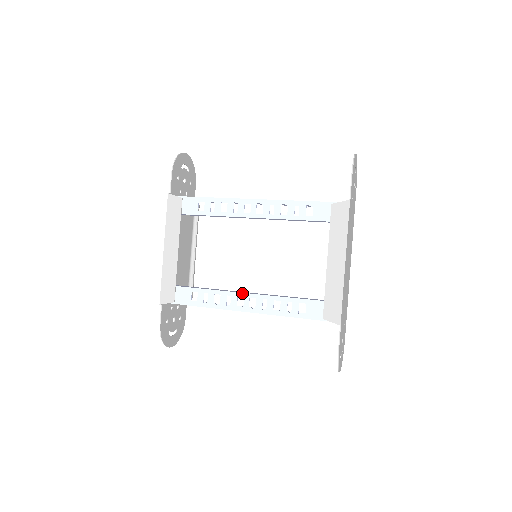
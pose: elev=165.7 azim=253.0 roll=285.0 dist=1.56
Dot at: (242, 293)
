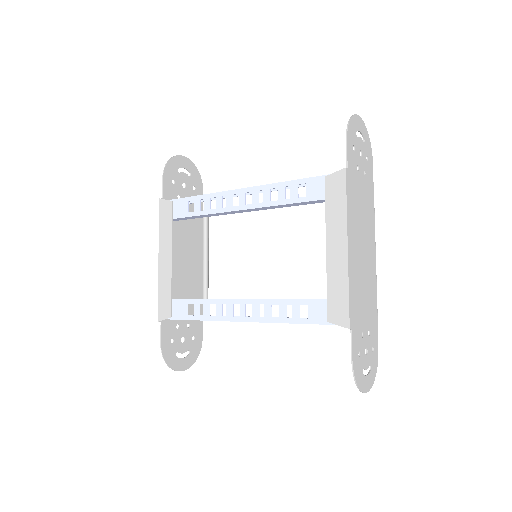
Dot at: (237, 300)
